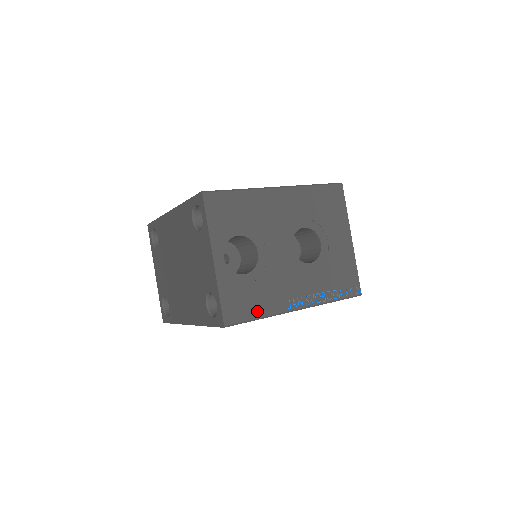
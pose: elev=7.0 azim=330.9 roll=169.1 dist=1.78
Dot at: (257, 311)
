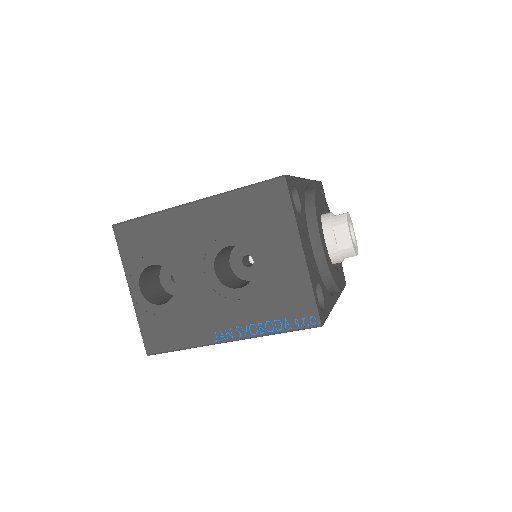
Dot at: (178, 342)
